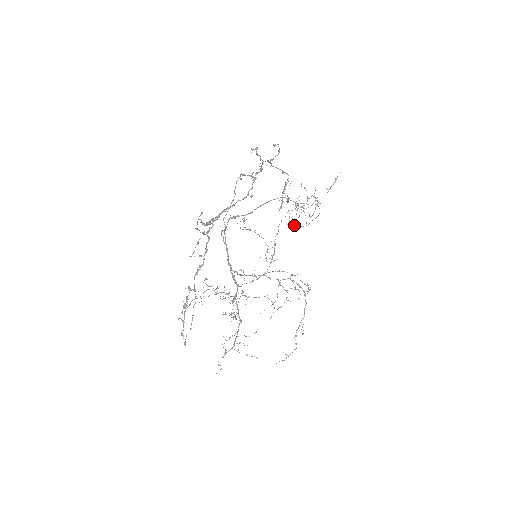
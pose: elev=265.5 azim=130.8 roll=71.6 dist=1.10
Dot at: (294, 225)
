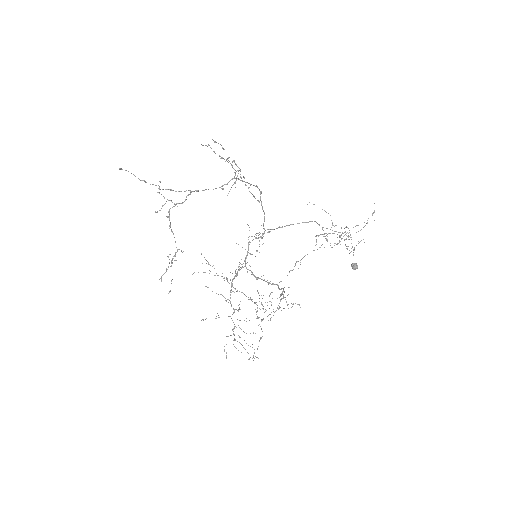
Dot at: (351, 264)
